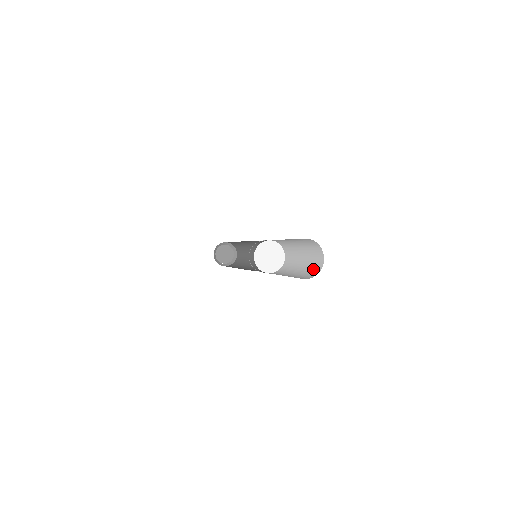
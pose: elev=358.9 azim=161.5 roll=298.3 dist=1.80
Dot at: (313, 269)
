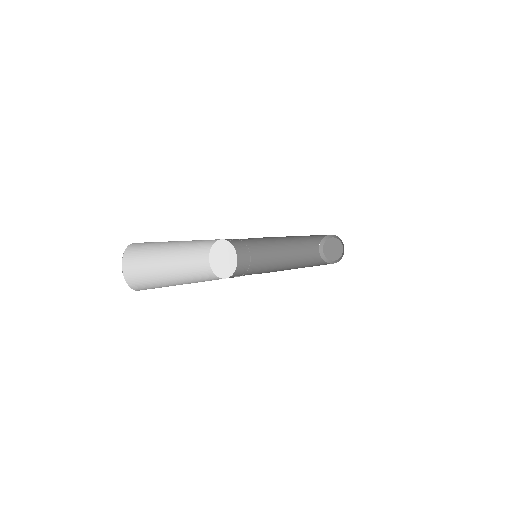
Dot at: occluded
